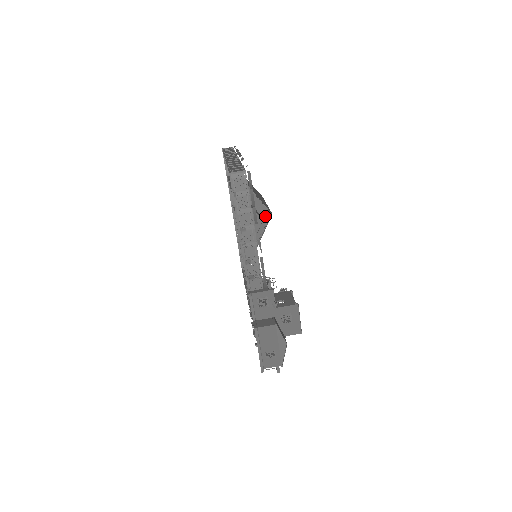
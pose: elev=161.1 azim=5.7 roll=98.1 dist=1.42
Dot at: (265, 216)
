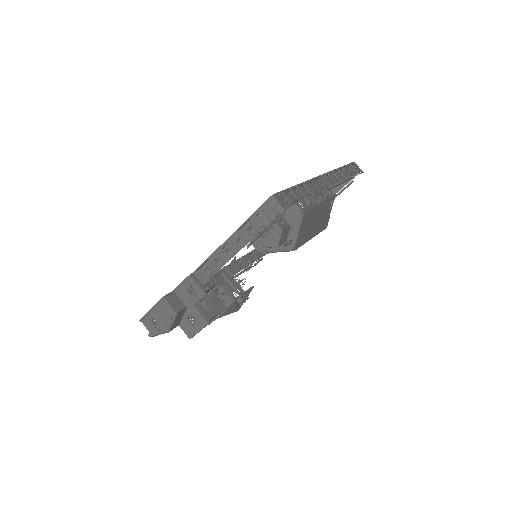
Dot at: occluded
